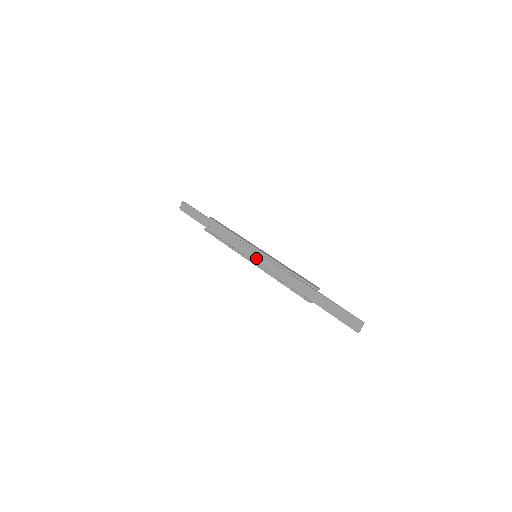
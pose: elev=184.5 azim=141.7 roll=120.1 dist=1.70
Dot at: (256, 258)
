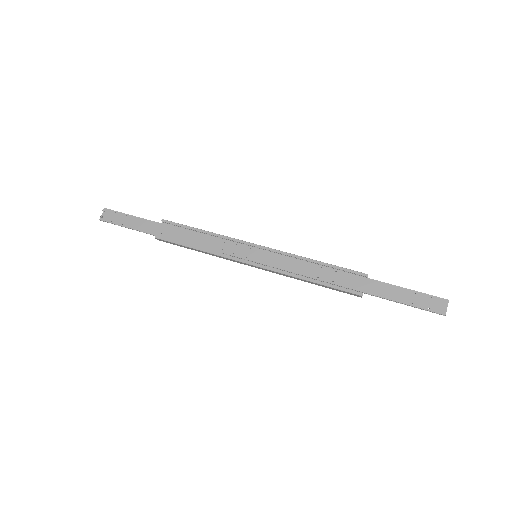
Dot at: (259, 257)
